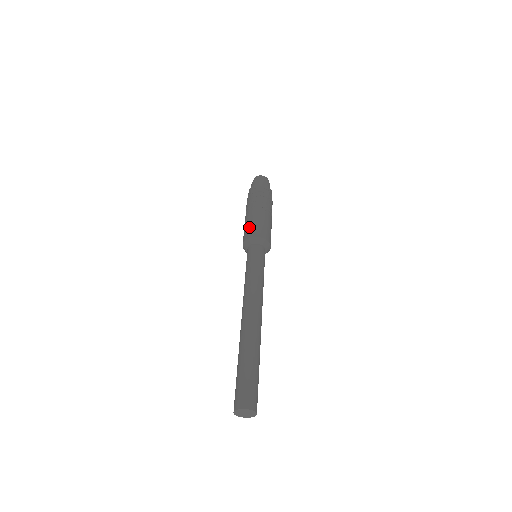
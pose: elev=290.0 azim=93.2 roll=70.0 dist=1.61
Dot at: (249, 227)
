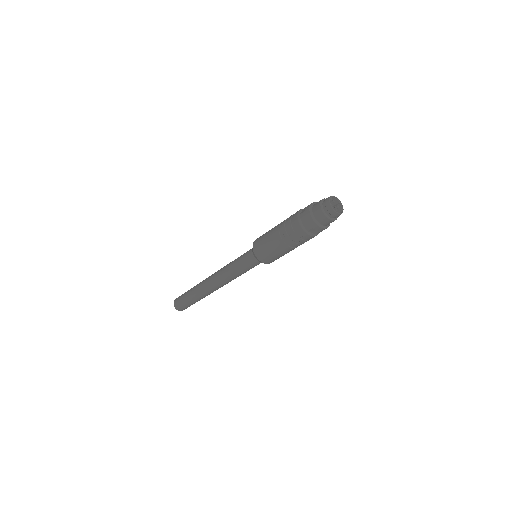
Dot at: (263, 246)
